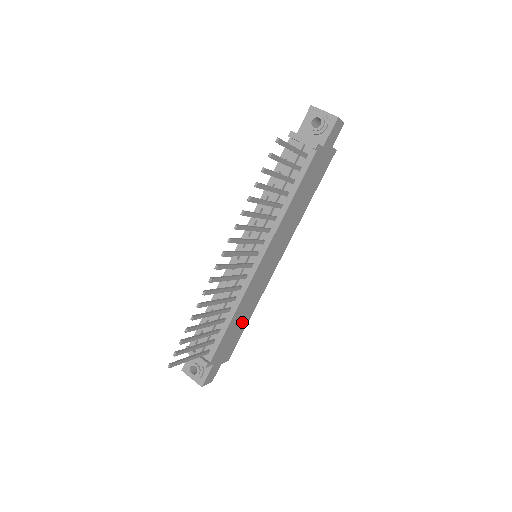
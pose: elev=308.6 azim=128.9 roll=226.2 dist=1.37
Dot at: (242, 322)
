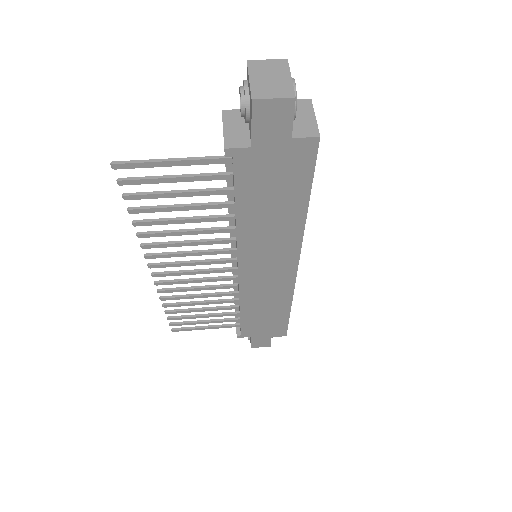
Dot at: (273, 312)
